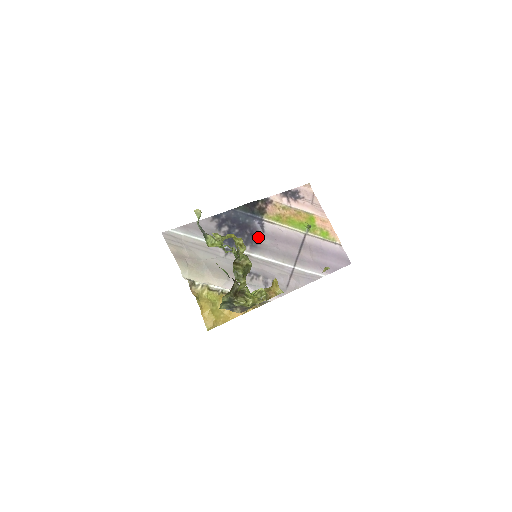
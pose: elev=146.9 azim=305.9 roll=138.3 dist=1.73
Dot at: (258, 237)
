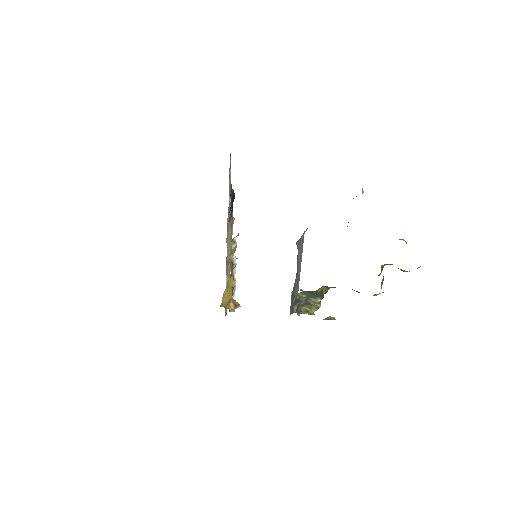
Dot at: occluded
